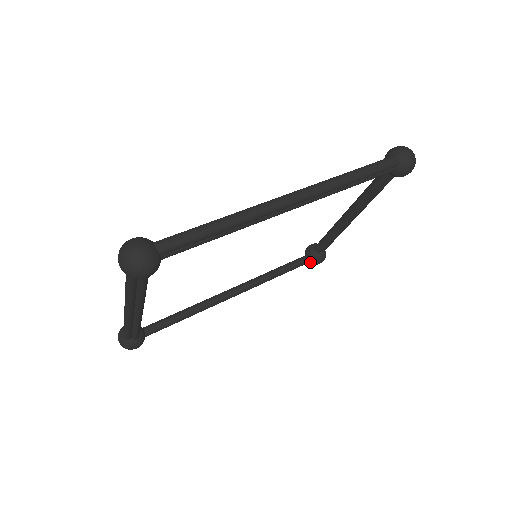
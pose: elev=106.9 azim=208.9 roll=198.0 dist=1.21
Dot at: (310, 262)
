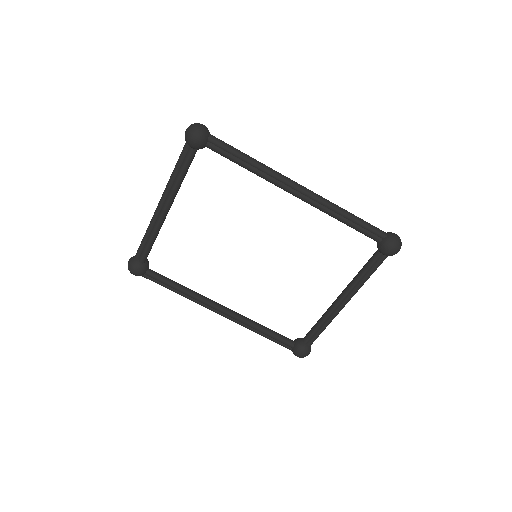
Dot at: (293, 348)
